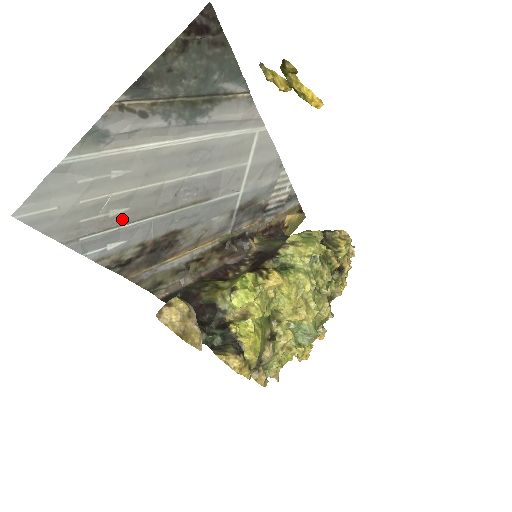
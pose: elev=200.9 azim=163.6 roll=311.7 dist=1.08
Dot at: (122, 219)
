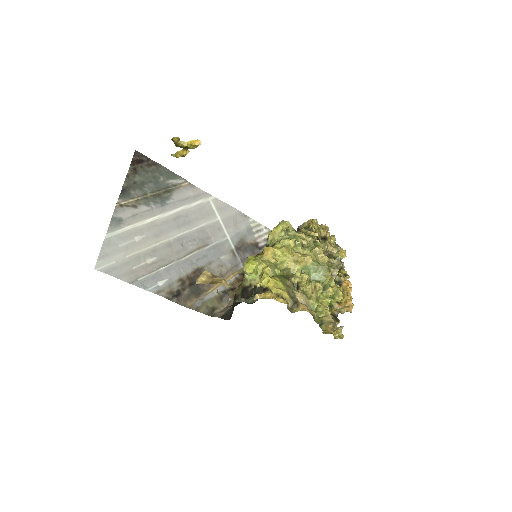
Dot at: (157, 265)
